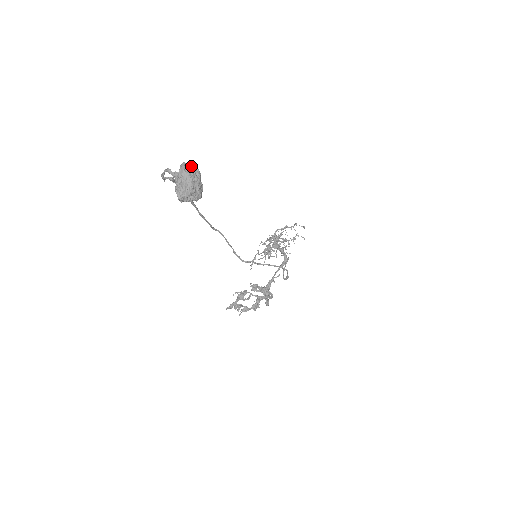
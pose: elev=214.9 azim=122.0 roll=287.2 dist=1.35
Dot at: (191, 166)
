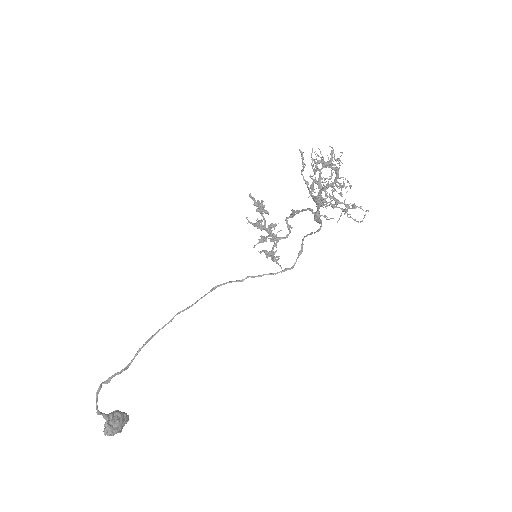
Dot at: (111, 434)
